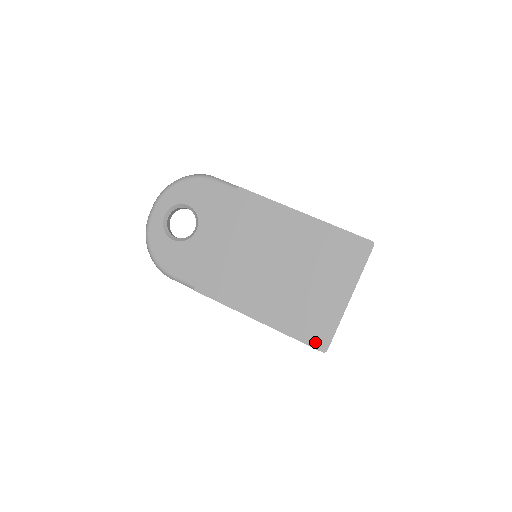
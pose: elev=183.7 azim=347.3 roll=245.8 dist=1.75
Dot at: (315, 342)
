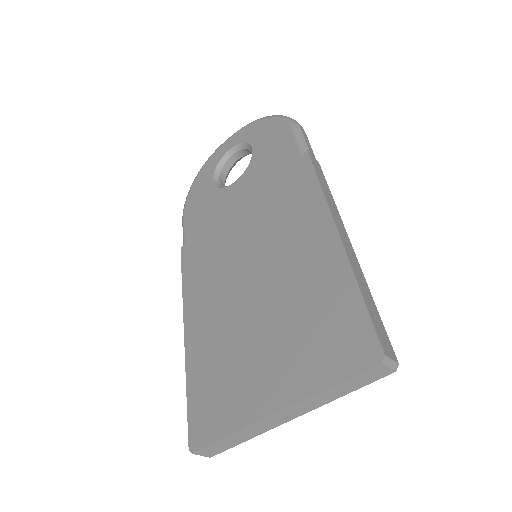
Dot at: (195, 424)
